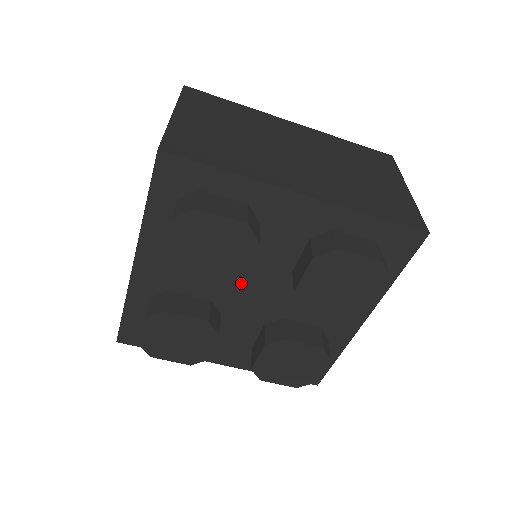
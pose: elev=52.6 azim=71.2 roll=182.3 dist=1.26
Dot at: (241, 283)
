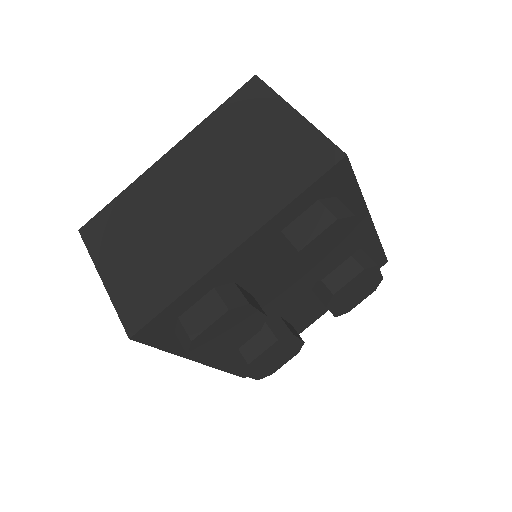
Dot at: (268, 301)
